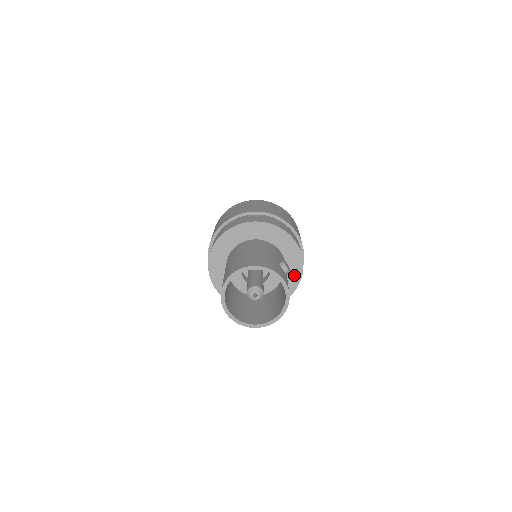
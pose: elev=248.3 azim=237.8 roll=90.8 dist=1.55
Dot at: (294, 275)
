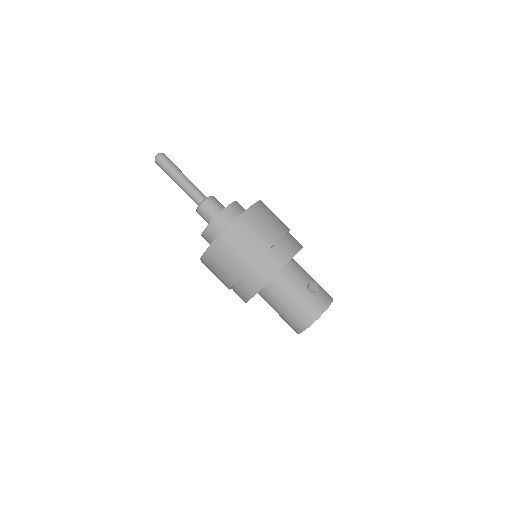
Dot at: occluded
